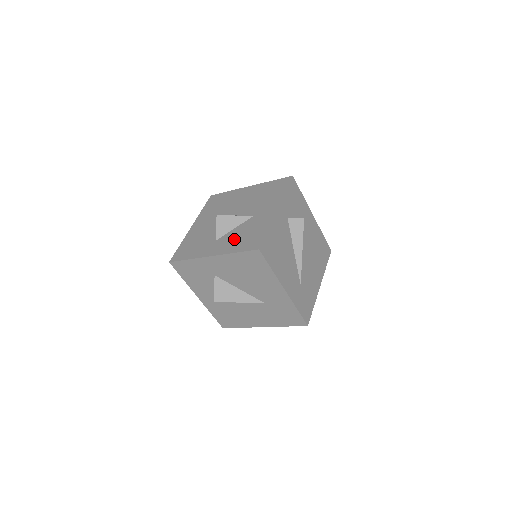
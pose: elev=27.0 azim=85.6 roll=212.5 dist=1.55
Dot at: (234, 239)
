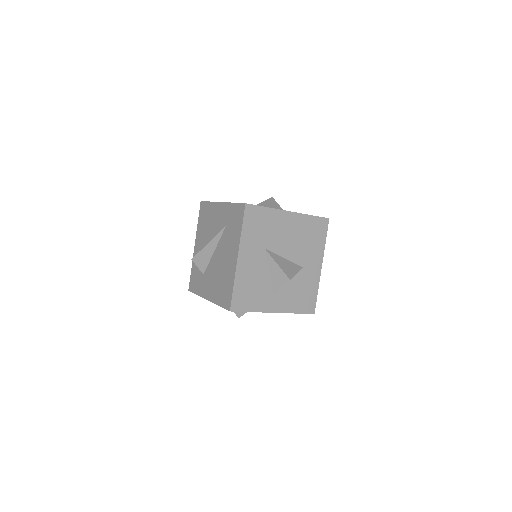
Dot at: (292, 296)
